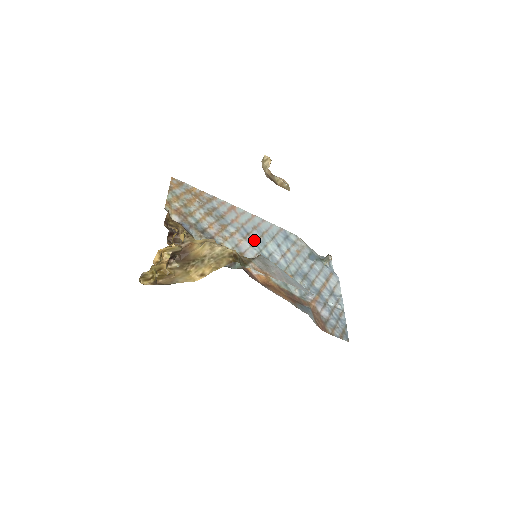
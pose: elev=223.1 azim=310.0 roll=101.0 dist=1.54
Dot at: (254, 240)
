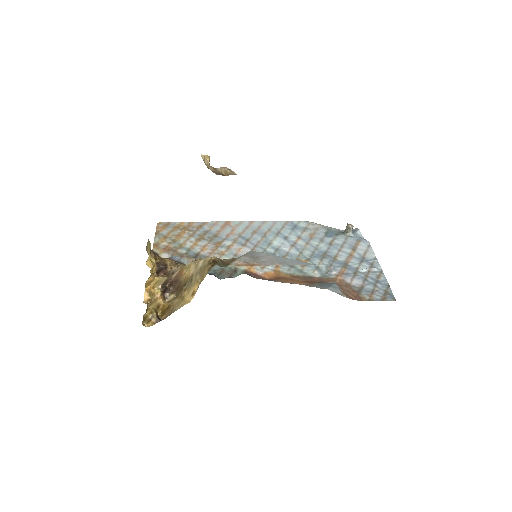
Dot at: (255, 243)
